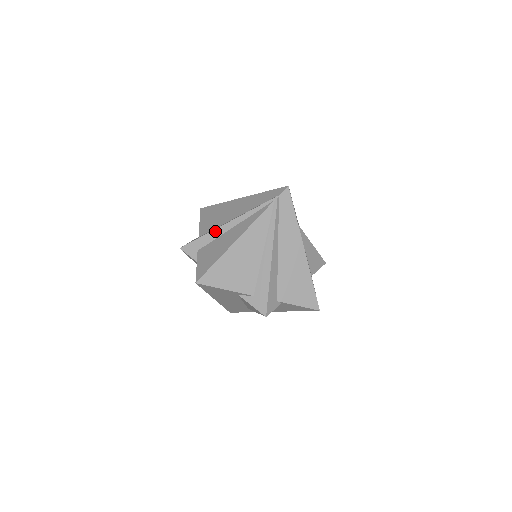
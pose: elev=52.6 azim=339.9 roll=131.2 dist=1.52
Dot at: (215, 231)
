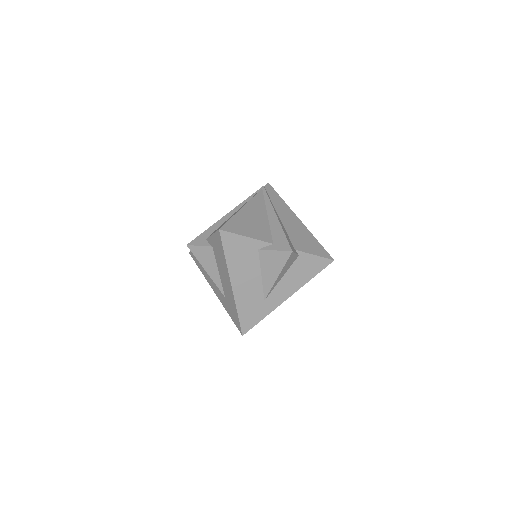
Dot at: (218, 222)
